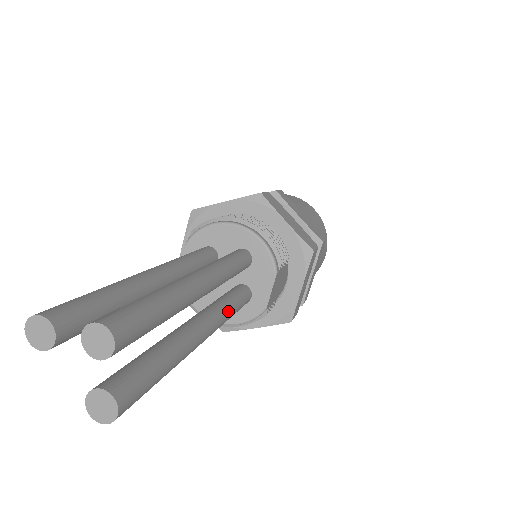
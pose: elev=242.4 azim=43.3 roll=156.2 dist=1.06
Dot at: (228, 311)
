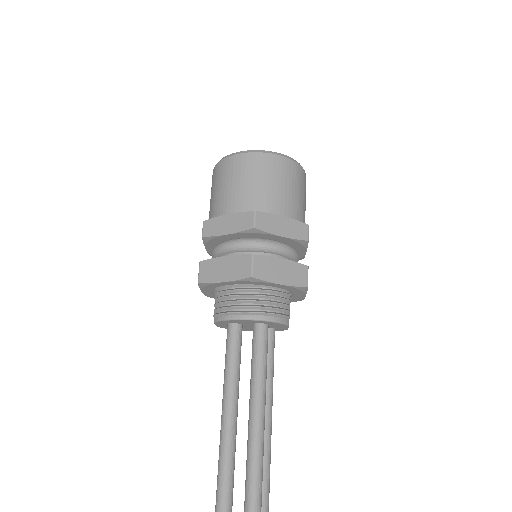
Dot at: (272, 377)
